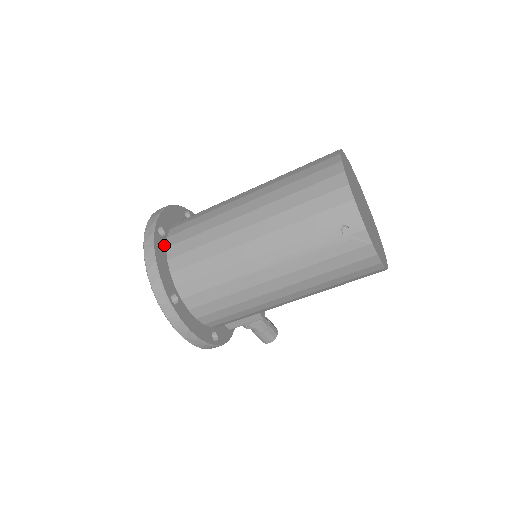
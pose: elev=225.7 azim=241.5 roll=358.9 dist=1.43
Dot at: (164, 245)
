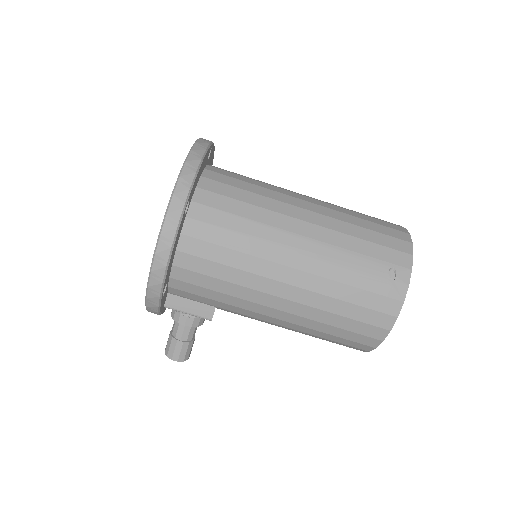
Dot at: (205, 164)
